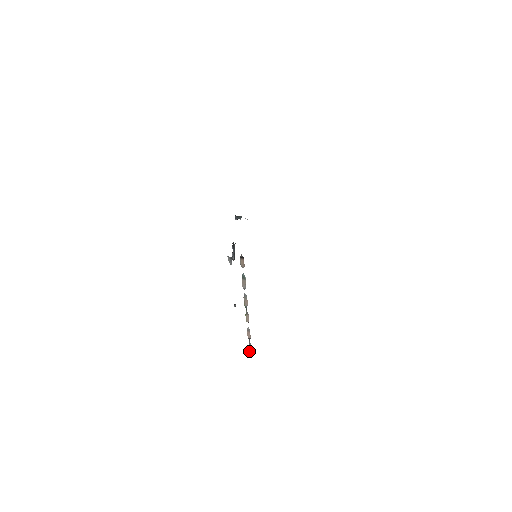
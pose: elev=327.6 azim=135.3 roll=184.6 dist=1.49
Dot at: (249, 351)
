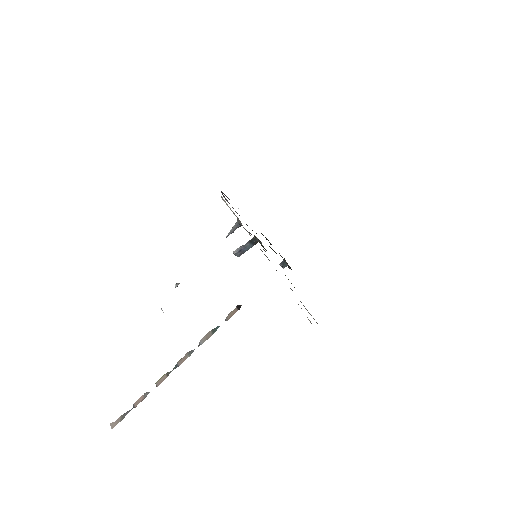
Dot at: (115, 421)
